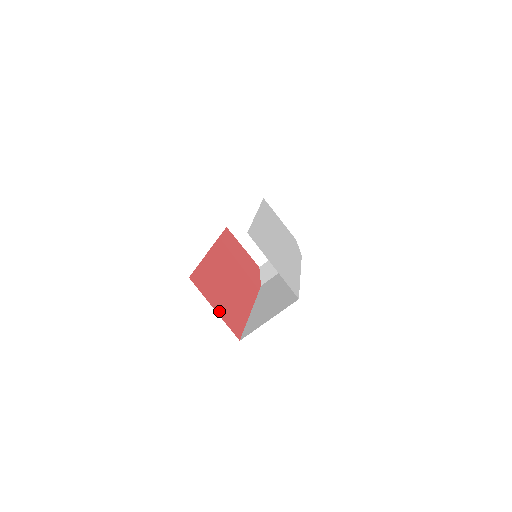
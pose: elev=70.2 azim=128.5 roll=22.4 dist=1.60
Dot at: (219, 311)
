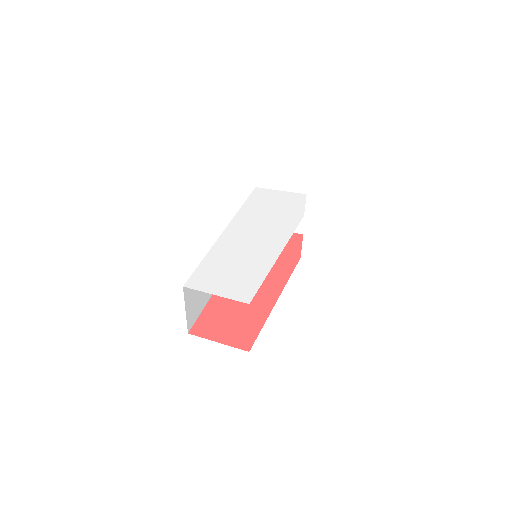
Dot at: (224, 339)
